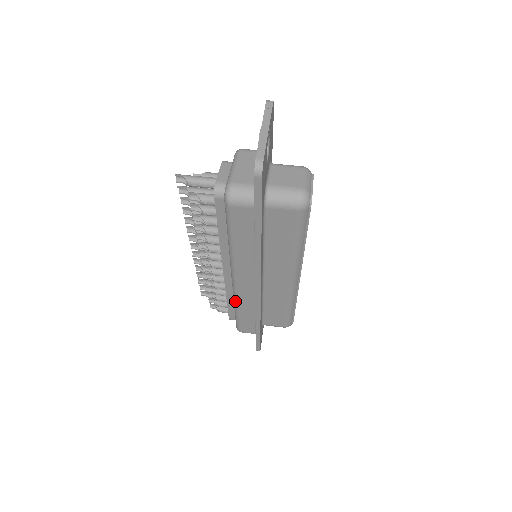
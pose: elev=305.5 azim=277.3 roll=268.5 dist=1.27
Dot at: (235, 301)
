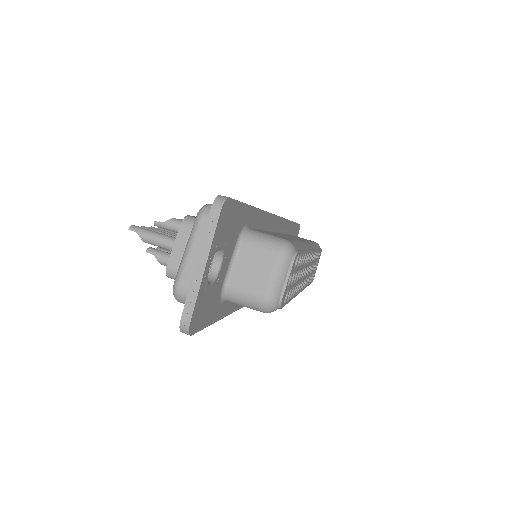
Dot at: occluded
